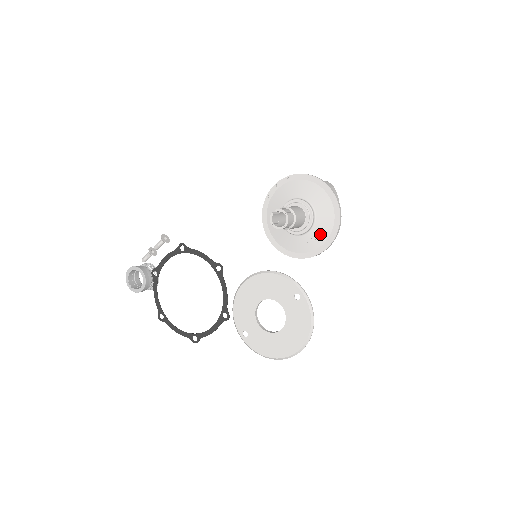
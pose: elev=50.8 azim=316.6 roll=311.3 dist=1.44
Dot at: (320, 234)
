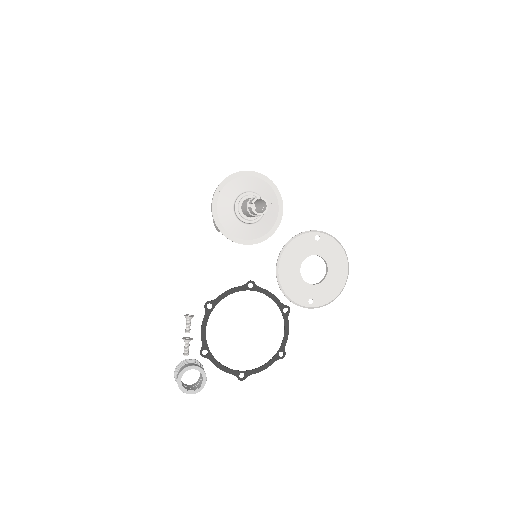
Dot at: (272, 204)
